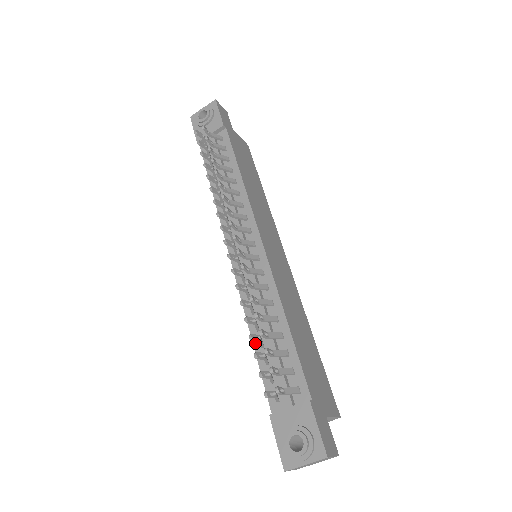
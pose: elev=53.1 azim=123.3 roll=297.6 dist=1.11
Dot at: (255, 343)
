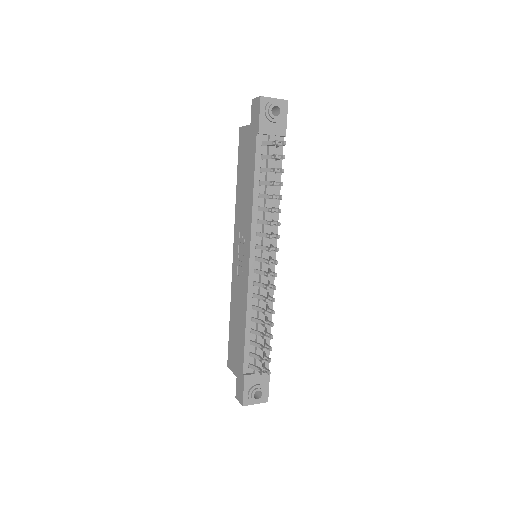
Dot at: (247, 328)
